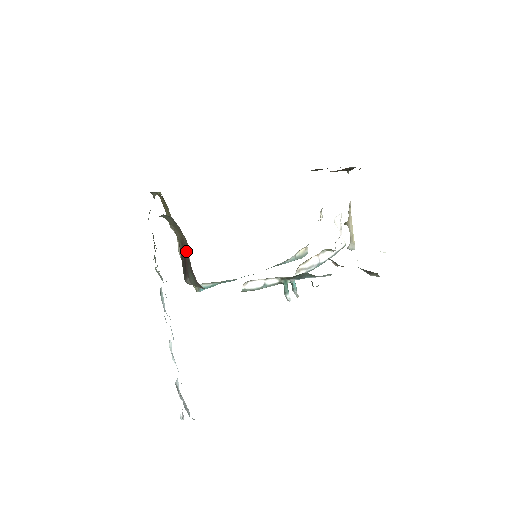
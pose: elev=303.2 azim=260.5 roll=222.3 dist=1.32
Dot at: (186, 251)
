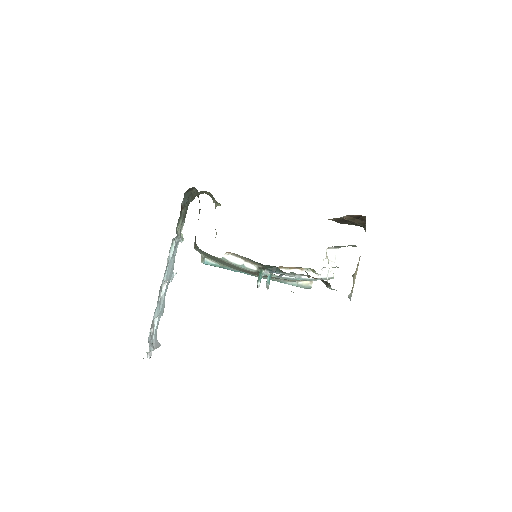
Dot at: occluded
